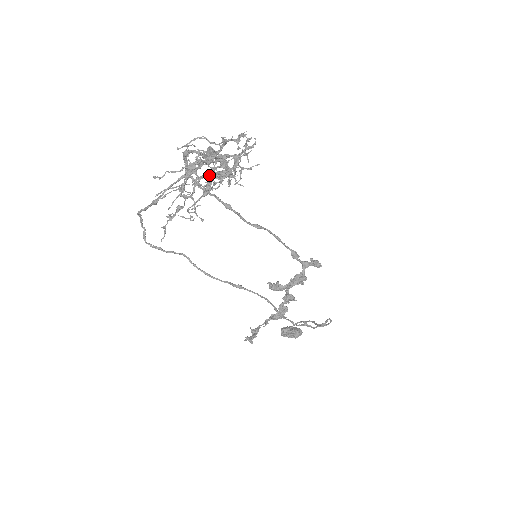
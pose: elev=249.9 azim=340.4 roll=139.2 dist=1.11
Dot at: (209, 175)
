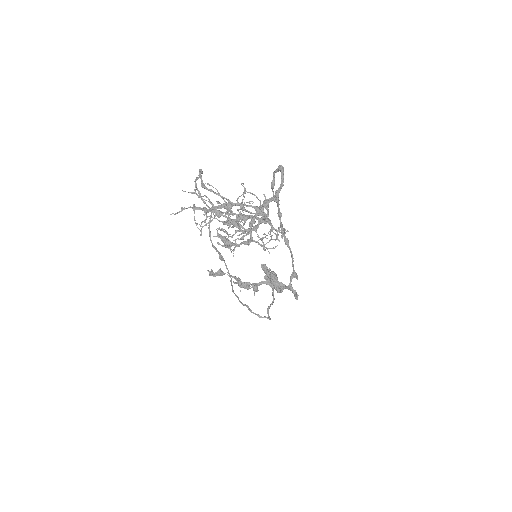
Dot at: (240, 218)
